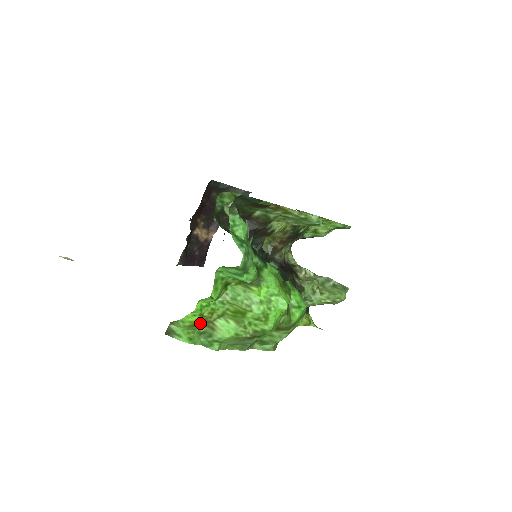
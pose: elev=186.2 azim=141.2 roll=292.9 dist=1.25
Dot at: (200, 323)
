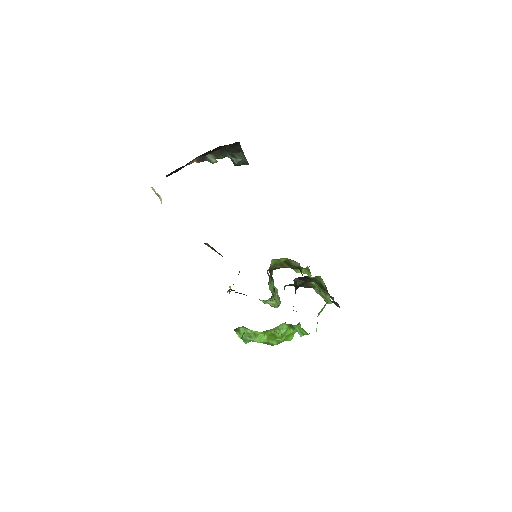
Dot at: occluded
